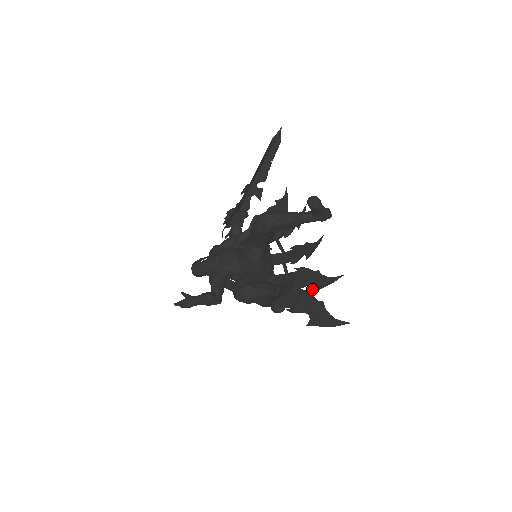
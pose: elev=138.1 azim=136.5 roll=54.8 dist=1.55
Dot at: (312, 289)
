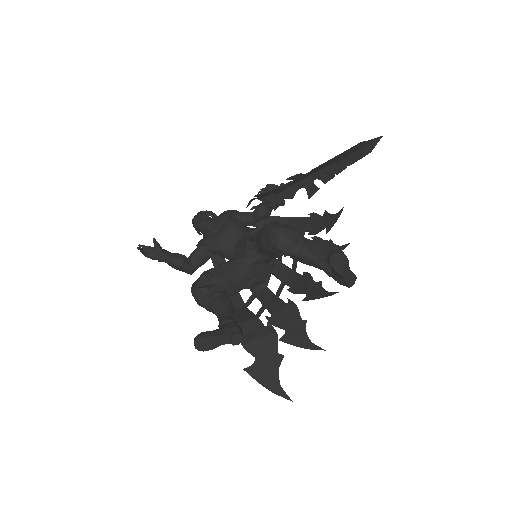
Dot at: occluded
